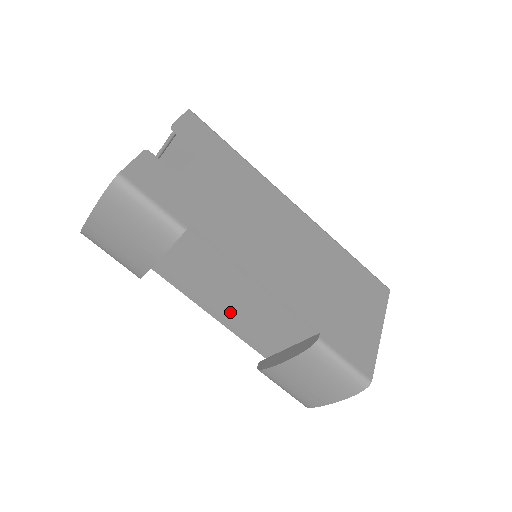
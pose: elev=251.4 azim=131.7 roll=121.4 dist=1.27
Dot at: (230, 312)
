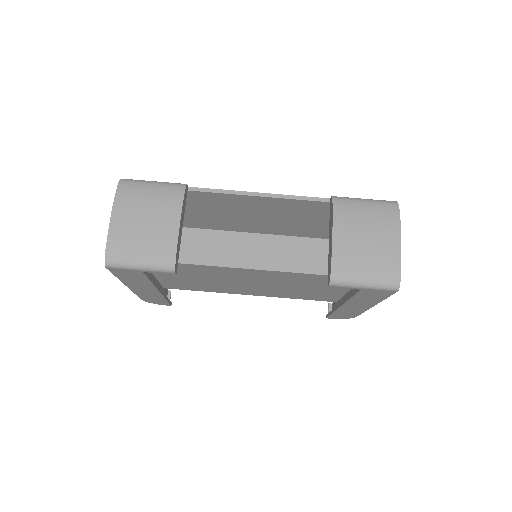
Dot at: occluded
